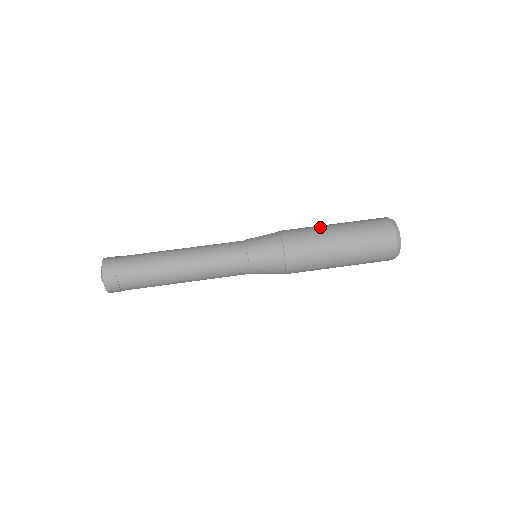
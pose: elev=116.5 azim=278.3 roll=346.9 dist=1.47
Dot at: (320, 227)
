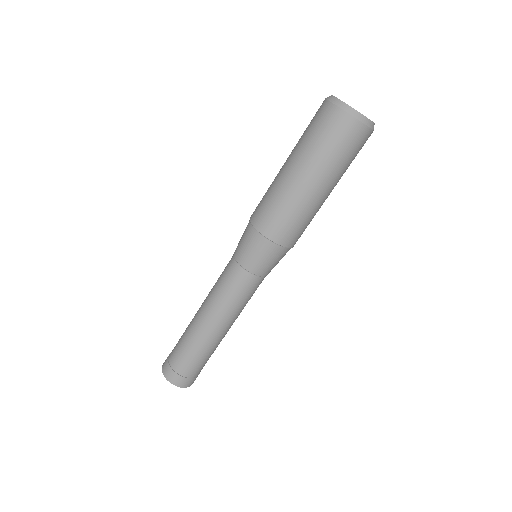
Dot at: (277, 183)
